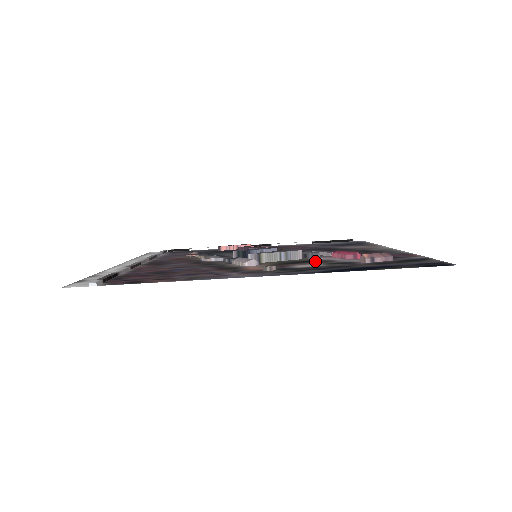
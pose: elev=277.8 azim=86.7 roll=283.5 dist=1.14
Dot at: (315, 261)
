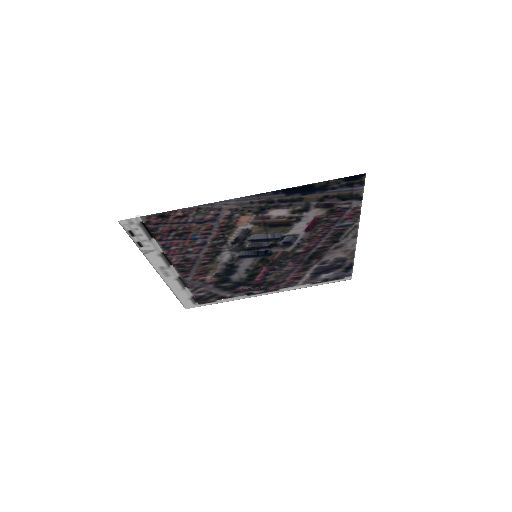
Dot at: (288, 222)
